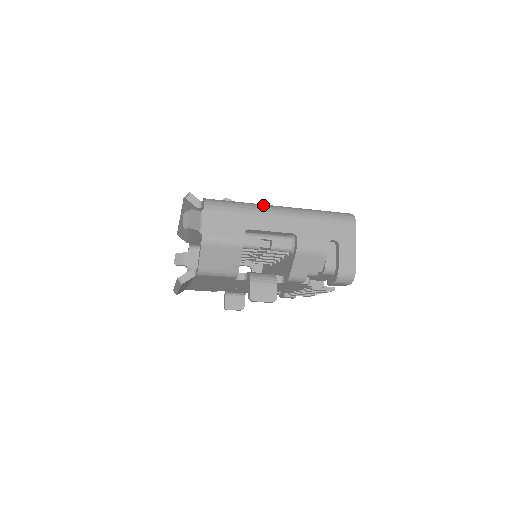
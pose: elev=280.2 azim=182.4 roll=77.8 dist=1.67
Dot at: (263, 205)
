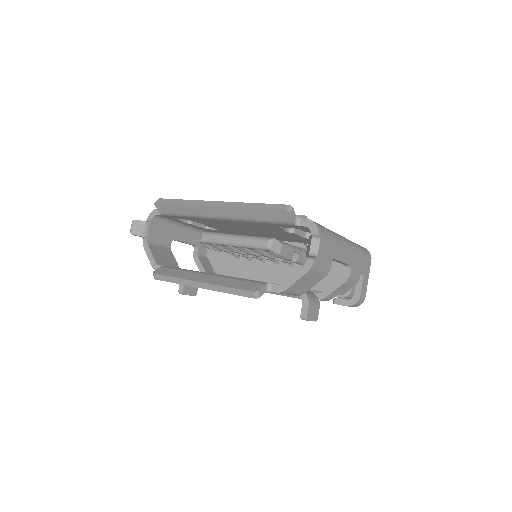
Dot at: (338, 234)
